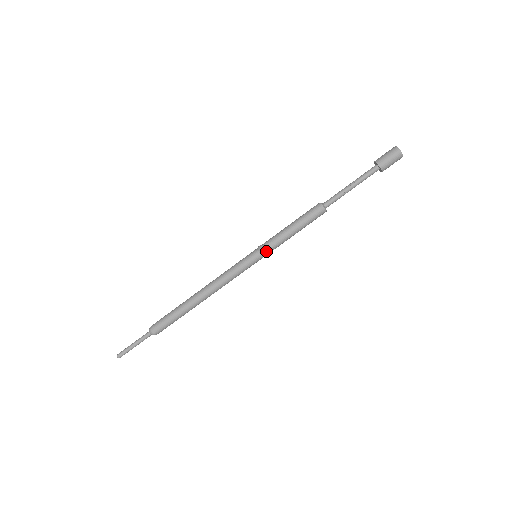
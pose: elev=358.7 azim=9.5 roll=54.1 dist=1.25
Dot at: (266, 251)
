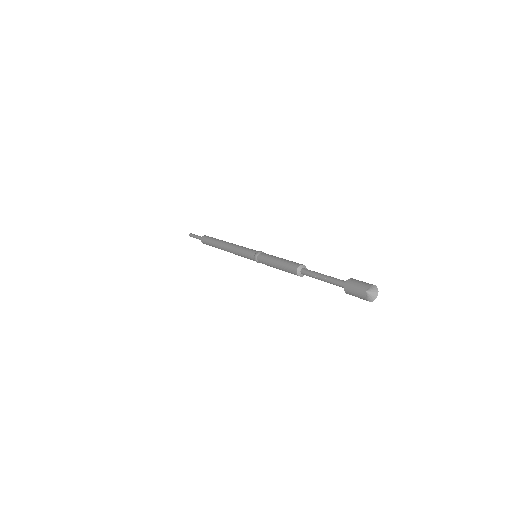
Dot at: (258, 260)
